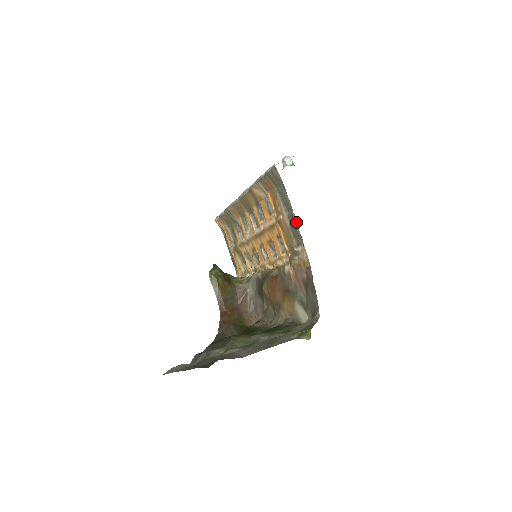
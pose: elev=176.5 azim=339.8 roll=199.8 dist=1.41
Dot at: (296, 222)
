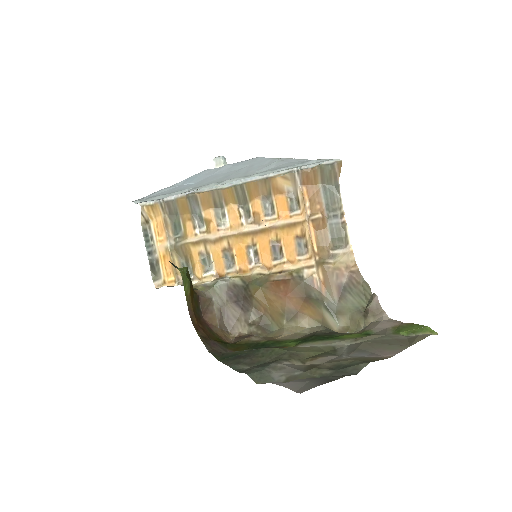
Dot at: (345, 223)
